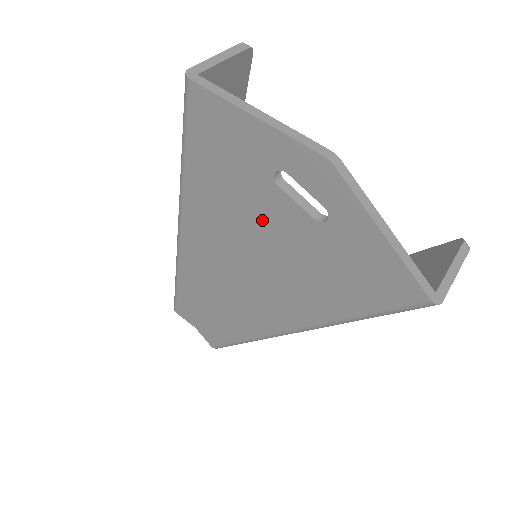
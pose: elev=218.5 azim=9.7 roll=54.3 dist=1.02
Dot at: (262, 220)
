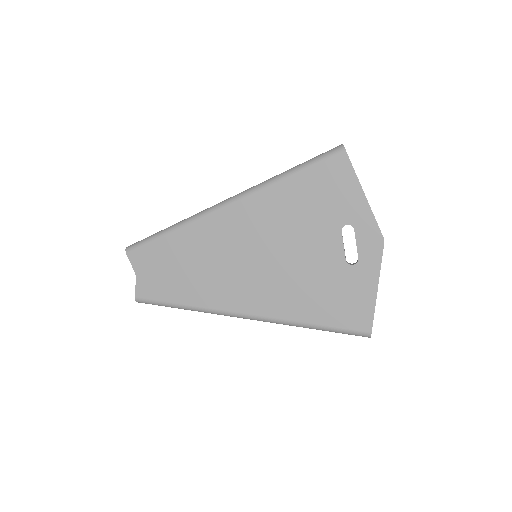
Dot at: (309, 241)
